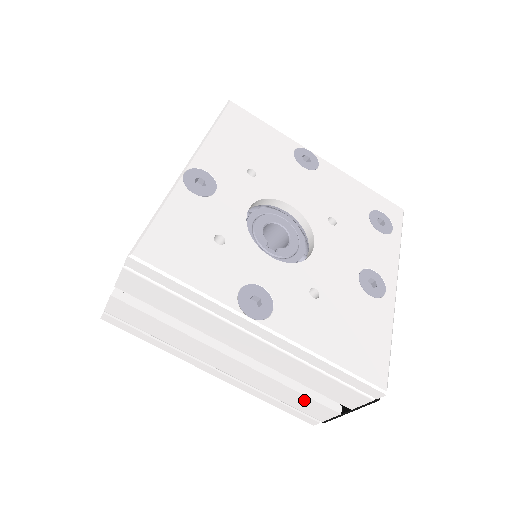
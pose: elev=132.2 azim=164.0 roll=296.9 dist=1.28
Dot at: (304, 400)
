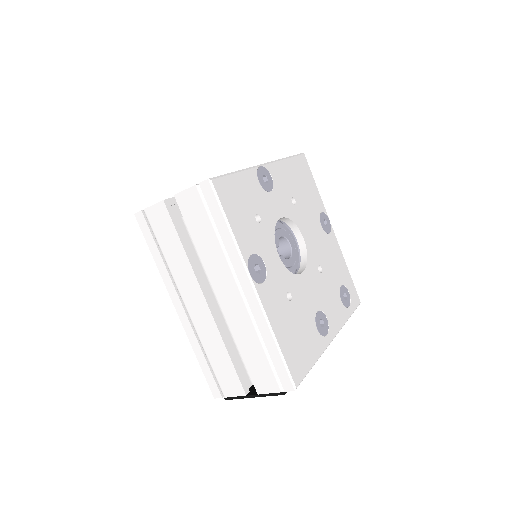
Dot at: (228, 368)
